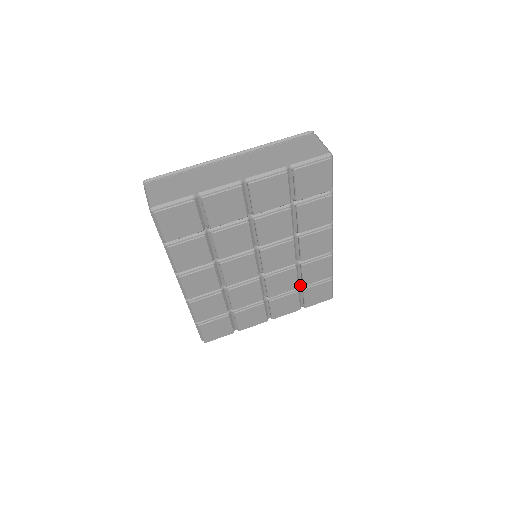
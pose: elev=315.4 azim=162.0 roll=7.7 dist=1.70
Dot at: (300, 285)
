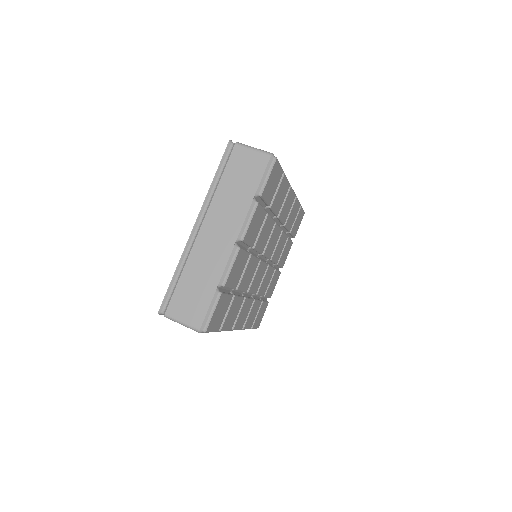
Dot at: (285, 232)
